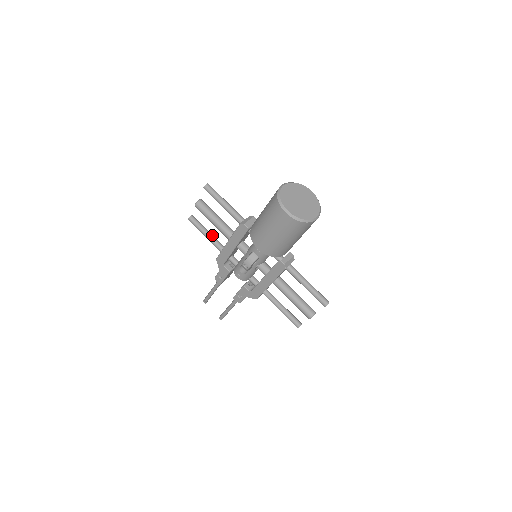
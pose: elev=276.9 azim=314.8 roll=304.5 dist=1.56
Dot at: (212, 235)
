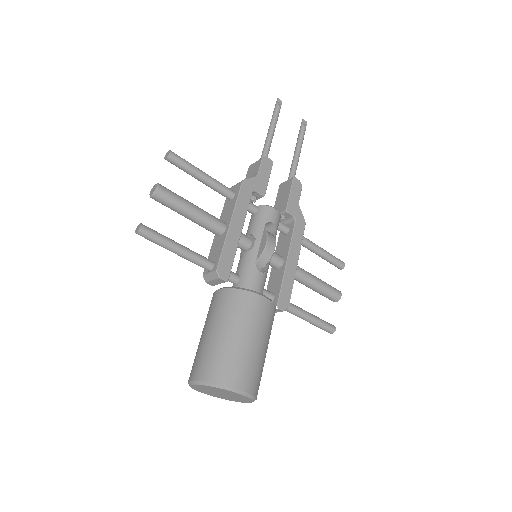
Dot at: (207, 183)
